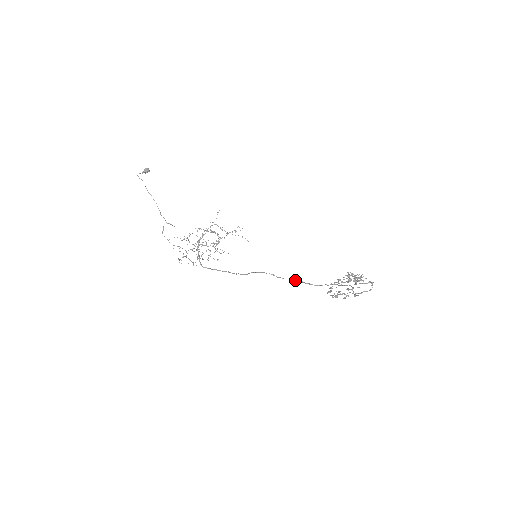
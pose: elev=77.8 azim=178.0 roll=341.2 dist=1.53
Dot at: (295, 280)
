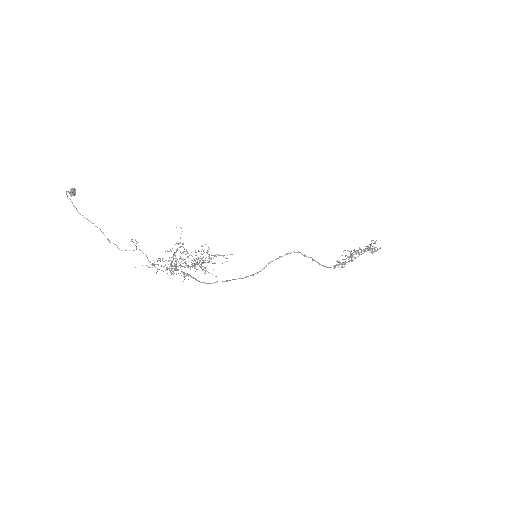
Dot at: (314, 260)
